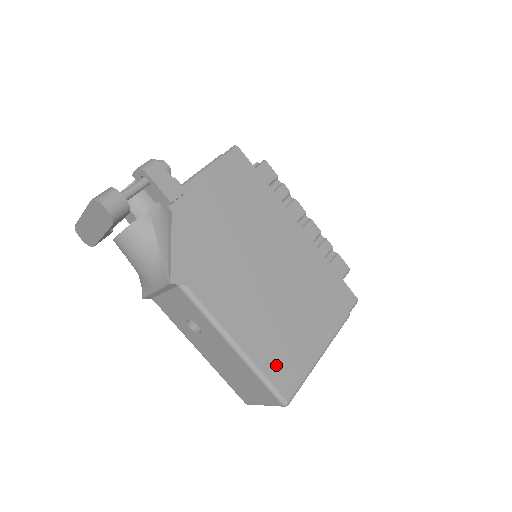
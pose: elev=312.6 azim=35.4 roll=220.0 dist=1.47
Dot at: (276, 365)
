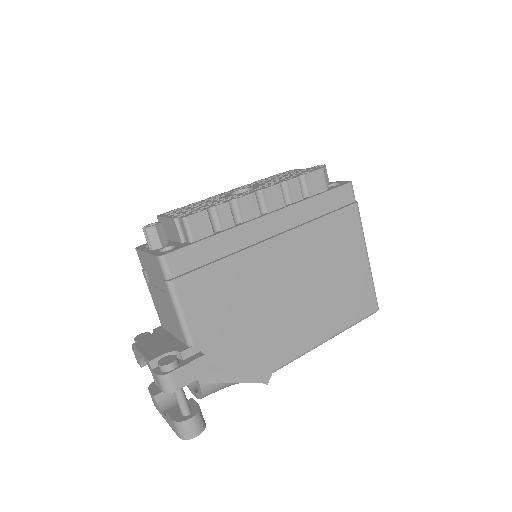
Dot at: (354, 309)
